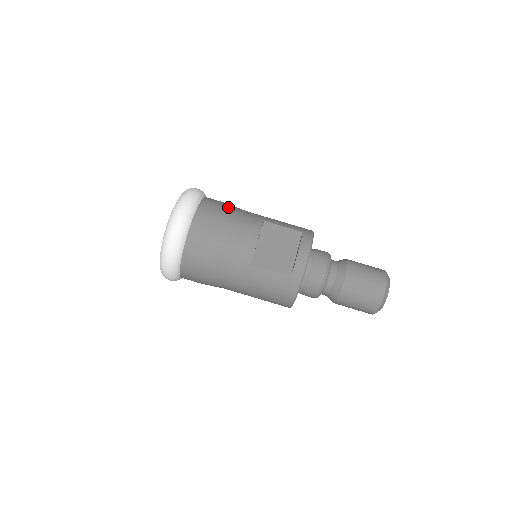
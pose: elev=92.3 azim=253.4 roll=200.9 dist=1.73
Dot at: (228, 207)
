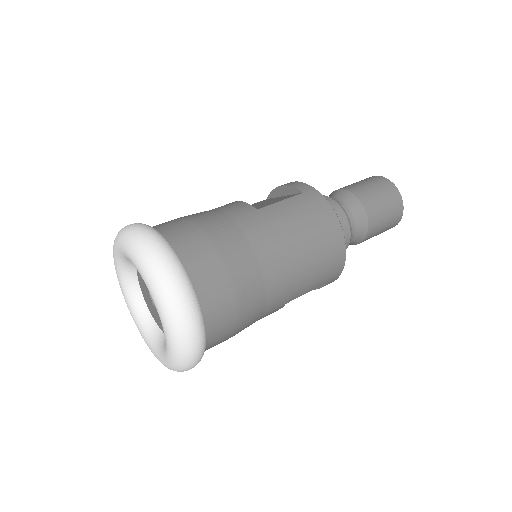
Dot at: occluded
